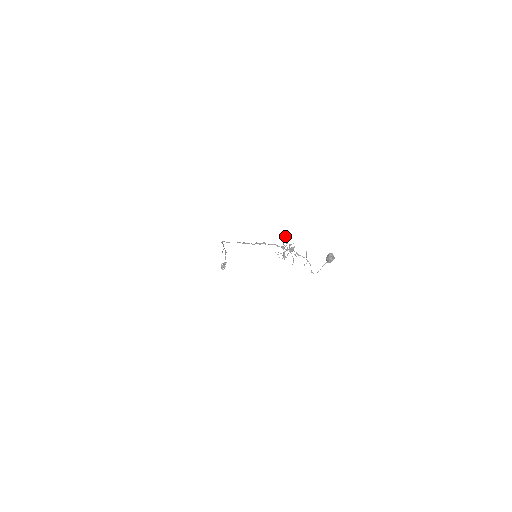
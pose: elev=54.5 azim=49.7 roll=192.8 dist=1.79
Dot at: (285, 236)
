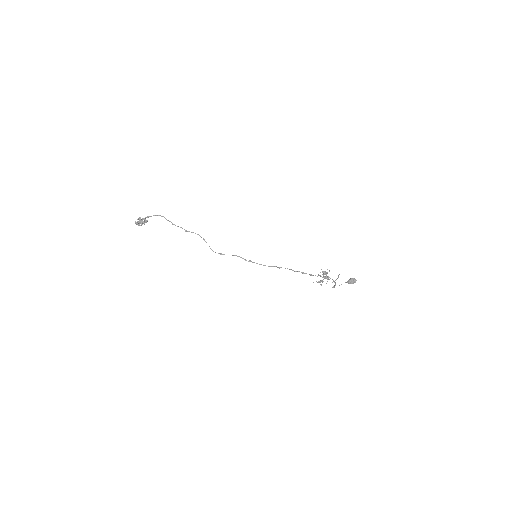
Dot at: occluded
